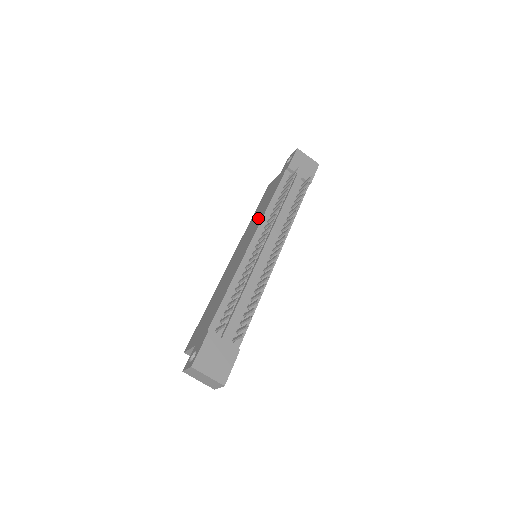
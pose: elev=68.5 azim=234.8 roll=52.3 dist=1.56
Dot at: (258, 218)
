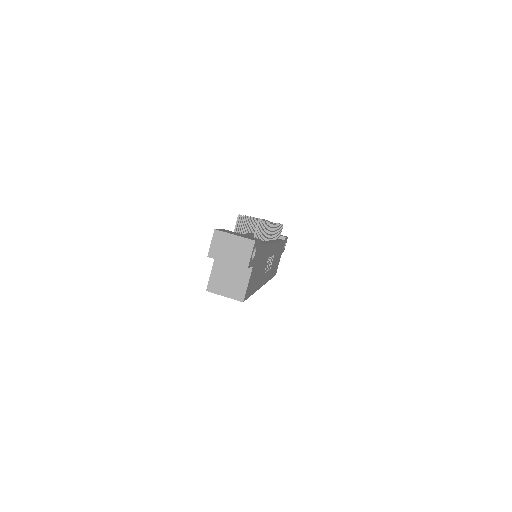
Dot at: occluded
